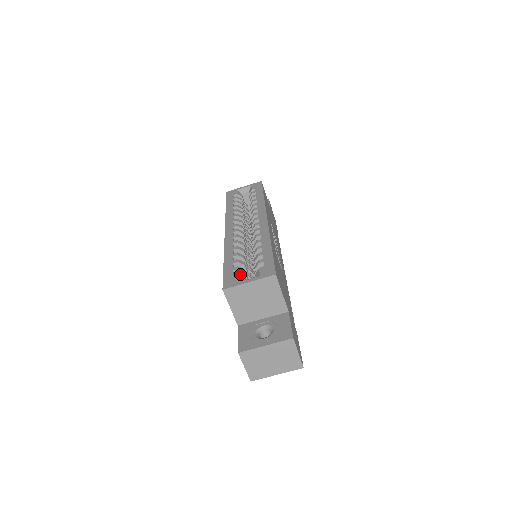
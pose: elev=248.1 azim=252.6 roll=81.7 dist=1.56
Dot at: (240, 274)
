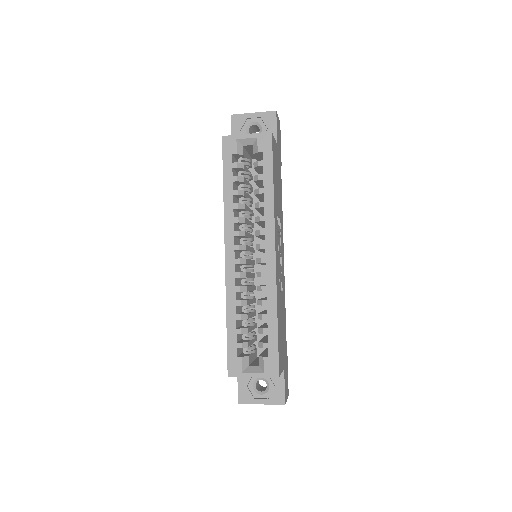
Dot at: (243, 347)
